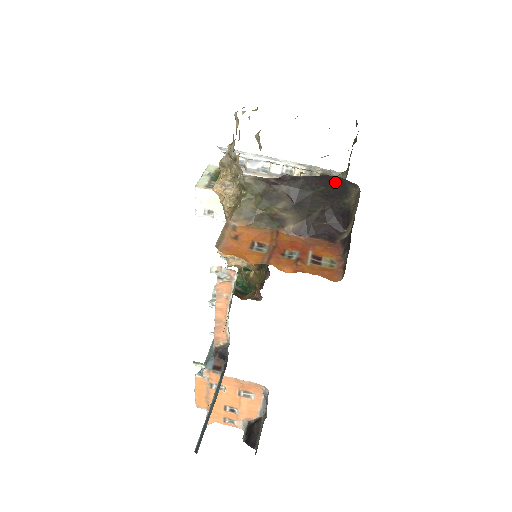
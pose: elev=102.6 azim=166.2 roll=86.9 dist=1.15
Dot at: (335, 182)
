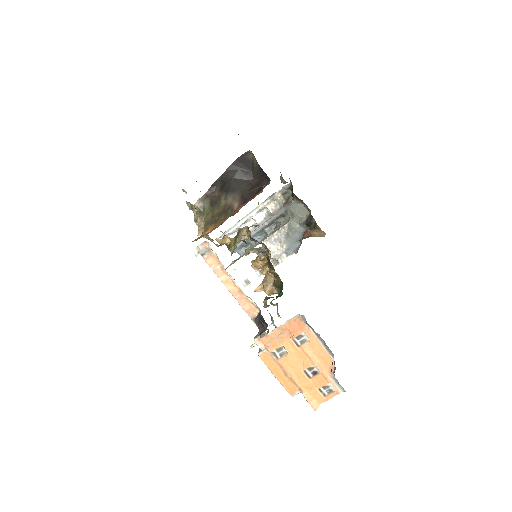
Dot at: (240, 163)
